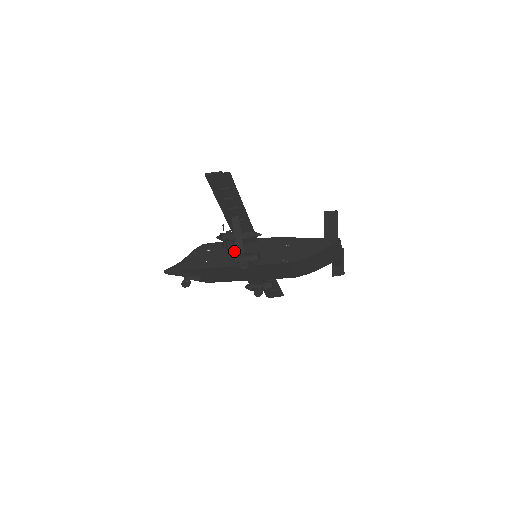
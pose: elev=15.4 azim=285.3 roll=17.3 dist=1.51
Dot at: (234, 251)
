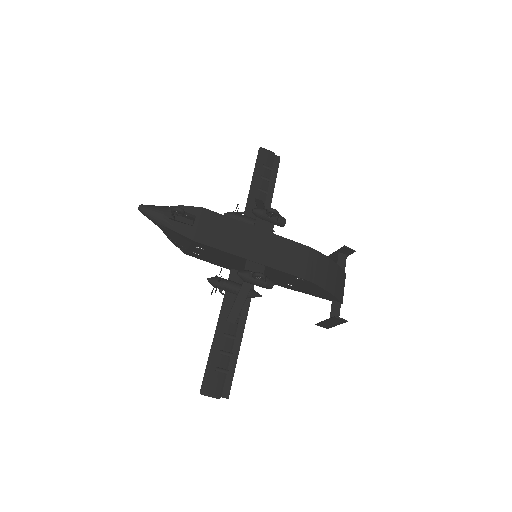
Dot at: occluded
